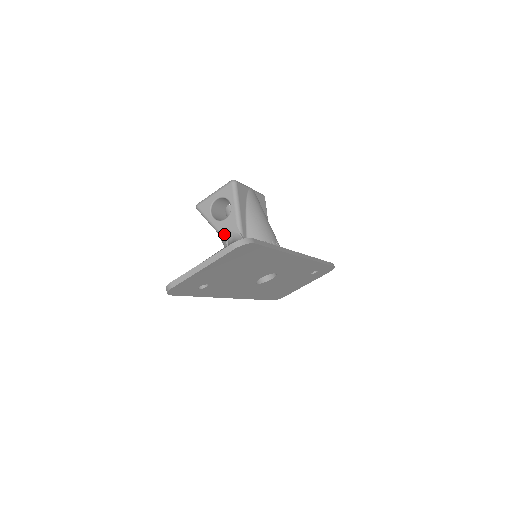
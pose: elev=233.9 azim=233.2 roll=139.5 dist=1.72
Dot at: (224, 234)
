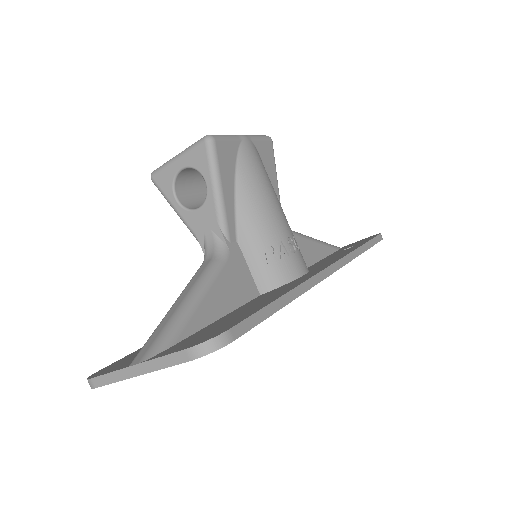
Dot at: (198, 235)
